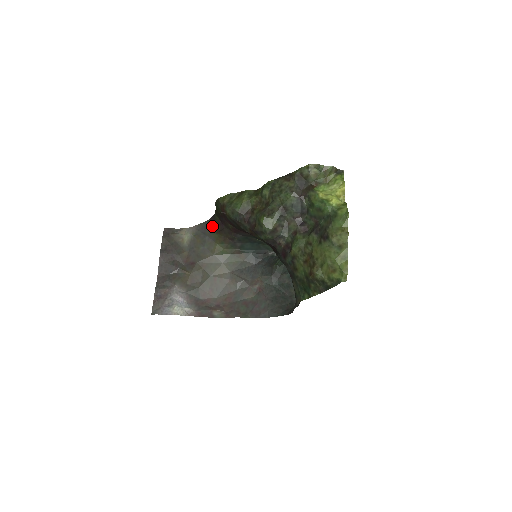
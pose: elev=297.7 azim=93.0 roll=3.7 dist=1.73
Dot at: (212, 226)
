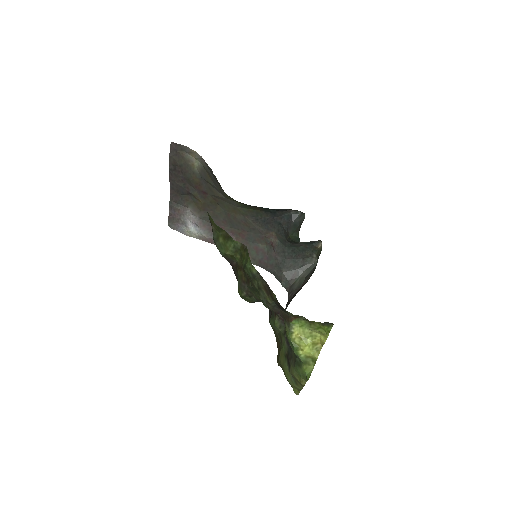
Dot at: (219, 183)
